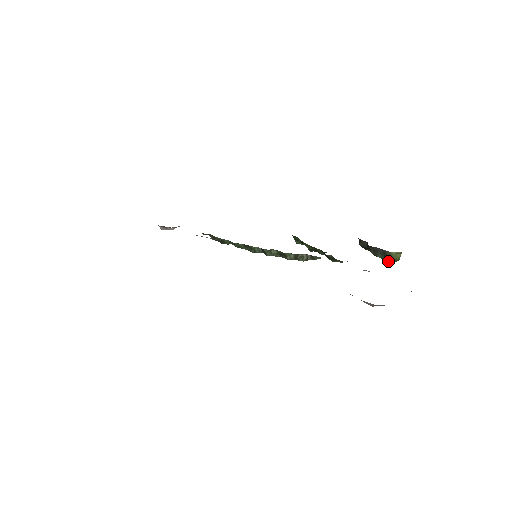
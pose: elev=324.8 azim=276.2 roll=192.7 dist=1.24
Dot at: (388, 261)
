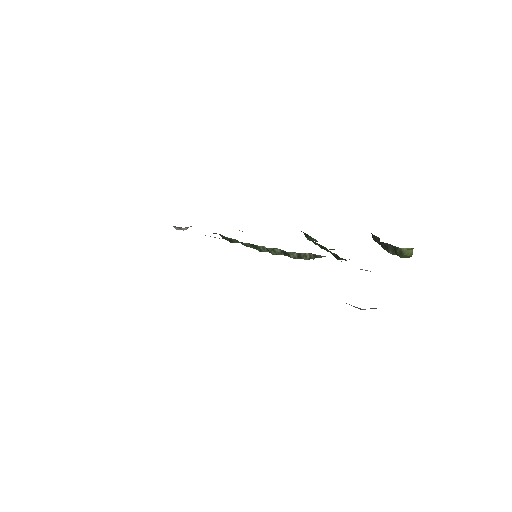
Dot at: (400, 257)
